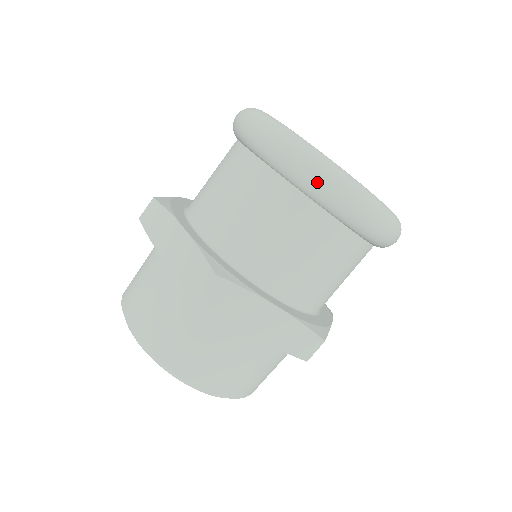
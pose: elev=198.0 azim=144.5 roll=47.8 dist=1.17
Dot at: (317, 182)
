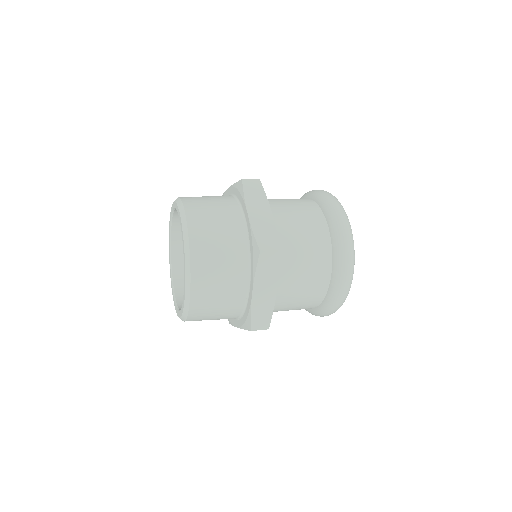
Dot at: (346, 260)
